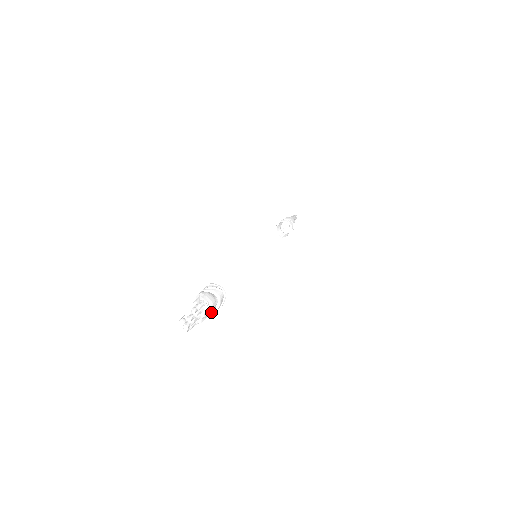
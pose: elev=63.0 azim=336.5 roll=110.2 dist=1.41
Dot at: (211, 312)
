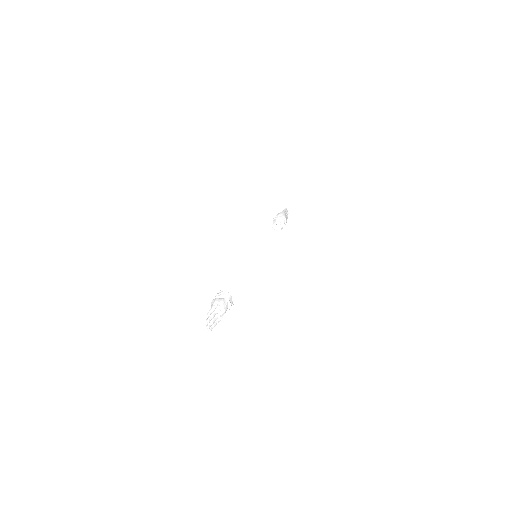
Dot at: (225, 310)
